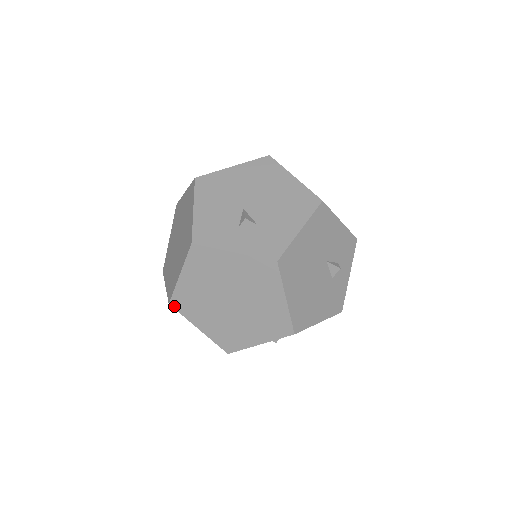
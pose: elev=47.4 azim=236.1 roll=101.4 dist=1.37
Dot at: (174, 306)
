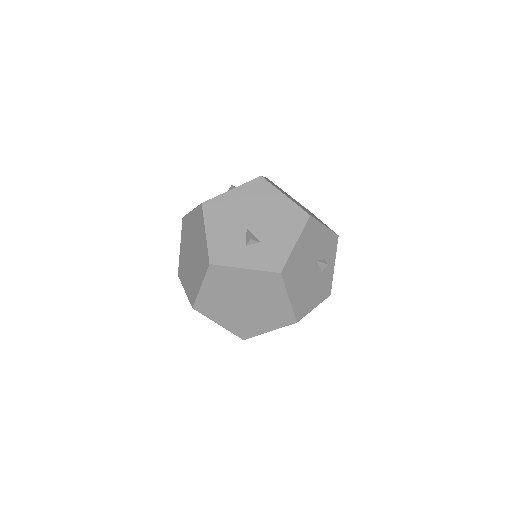
Dot at: (197, 309)
